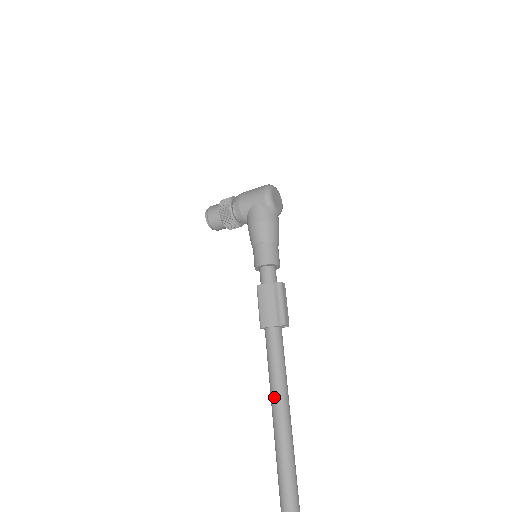
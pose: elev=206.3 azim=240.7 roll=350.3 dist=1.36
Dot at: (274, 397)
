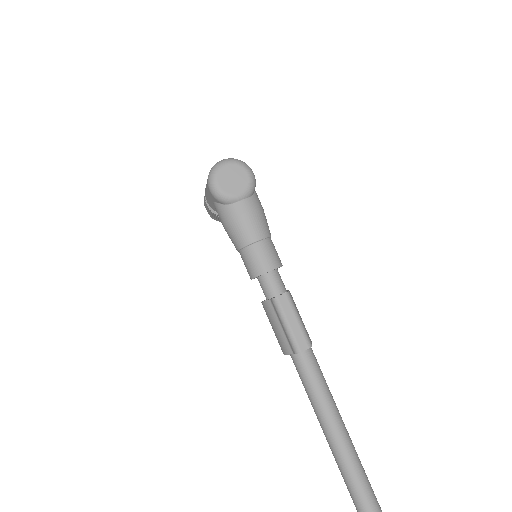
Dot at: (324, 434)
